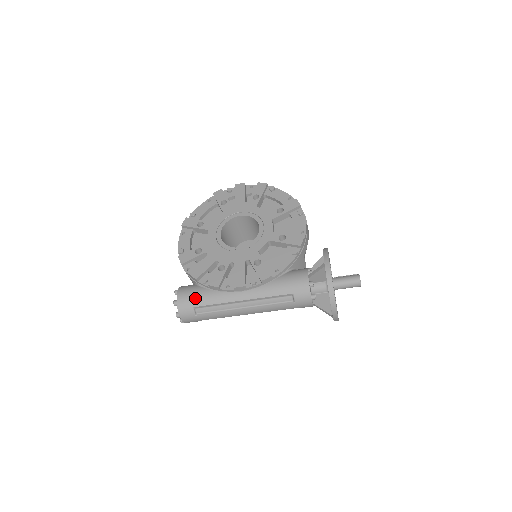
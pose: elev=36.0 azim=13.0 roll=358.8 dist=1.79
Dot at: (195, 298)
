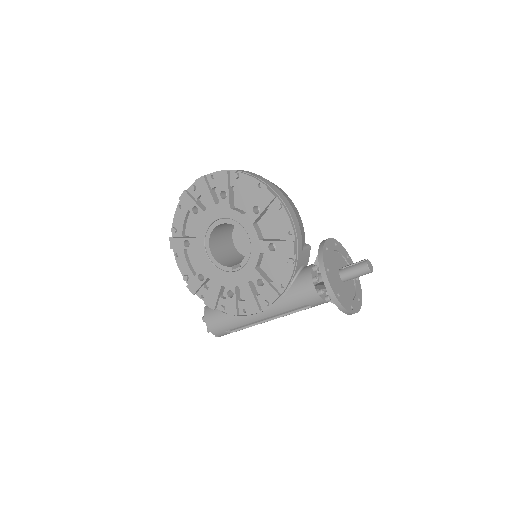
Dot at: (222, 325)
